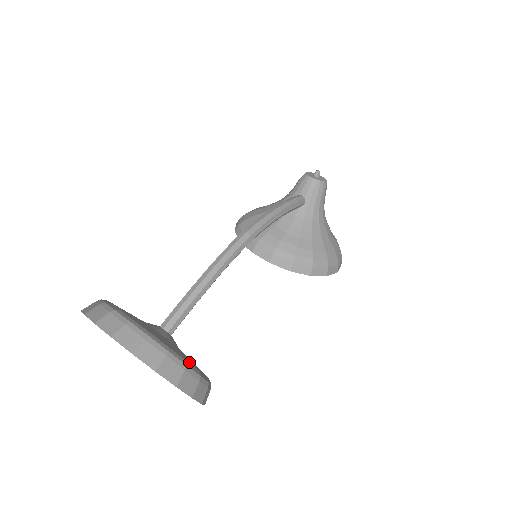
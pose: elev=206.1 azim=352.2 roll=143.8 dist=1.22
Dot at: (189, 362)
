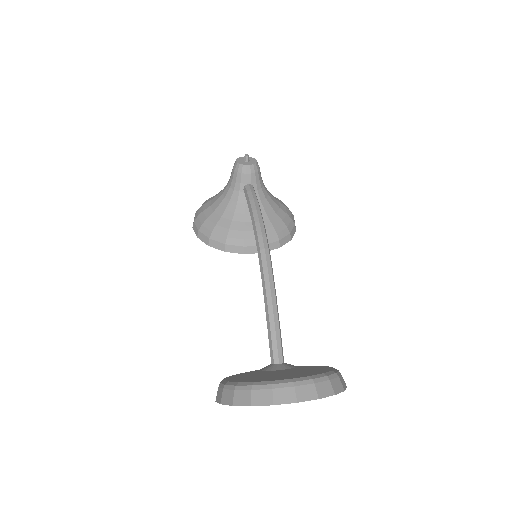
Dot at: (328, 369)
